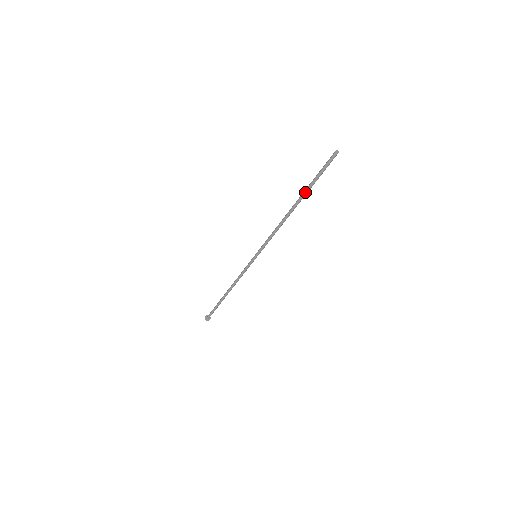
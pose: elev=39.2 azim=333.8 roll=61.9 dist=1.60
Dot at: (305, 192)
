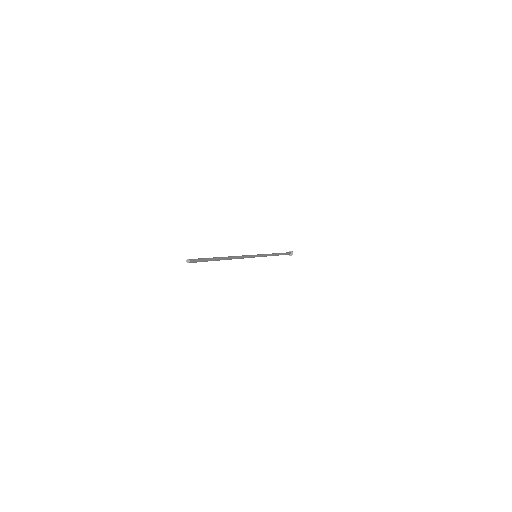
Dot at: (214, 260)
